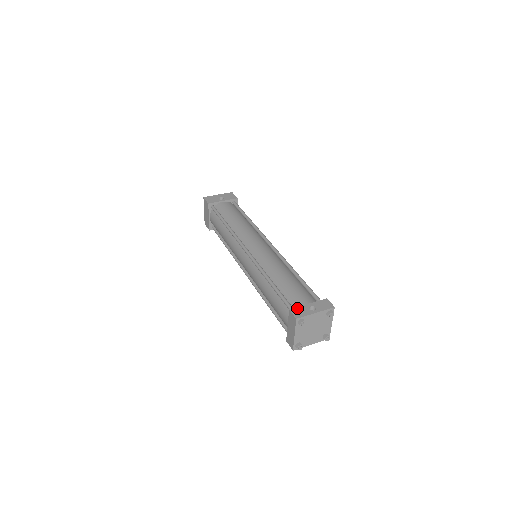
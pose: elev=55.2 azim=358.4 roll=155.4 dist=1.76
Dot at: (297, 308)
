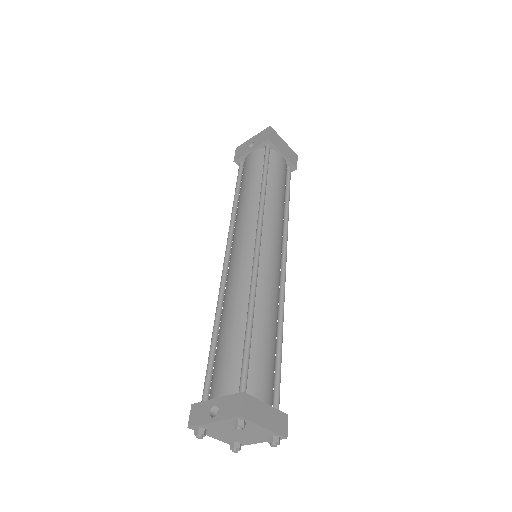
Dot at: (199, 404)
